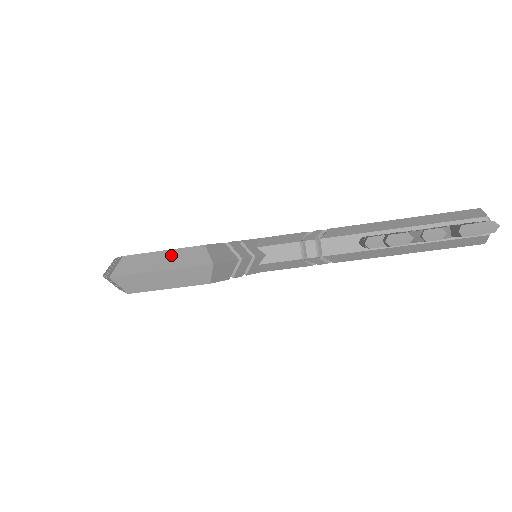
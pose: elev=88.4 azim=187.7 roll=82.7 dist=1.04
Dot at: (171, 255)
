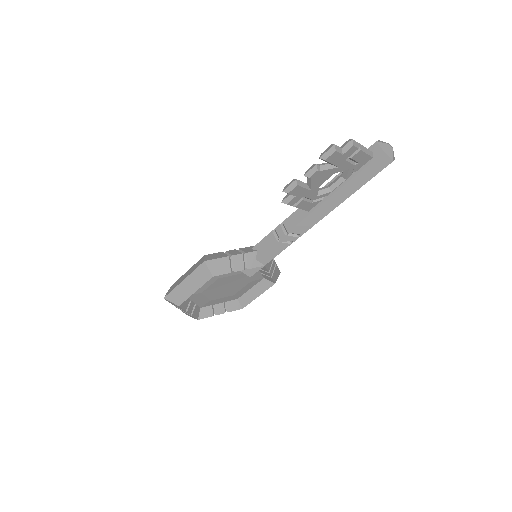
Dot at: (190, 270)
